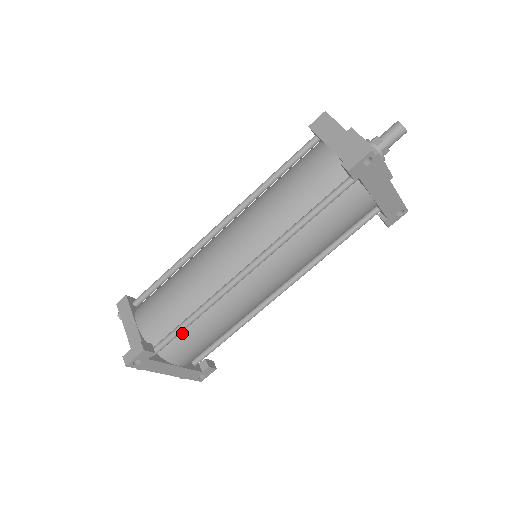
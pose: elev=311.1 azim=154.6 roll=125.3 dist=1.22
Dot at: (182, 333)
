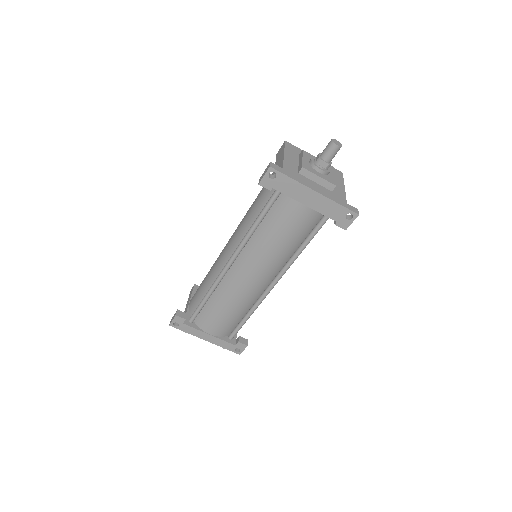
Dot at: (205, 309)
